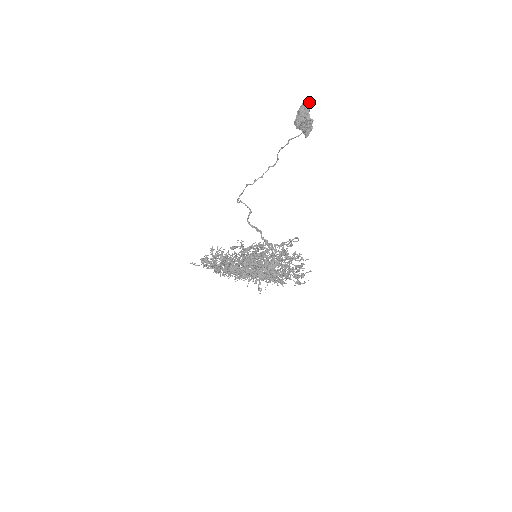
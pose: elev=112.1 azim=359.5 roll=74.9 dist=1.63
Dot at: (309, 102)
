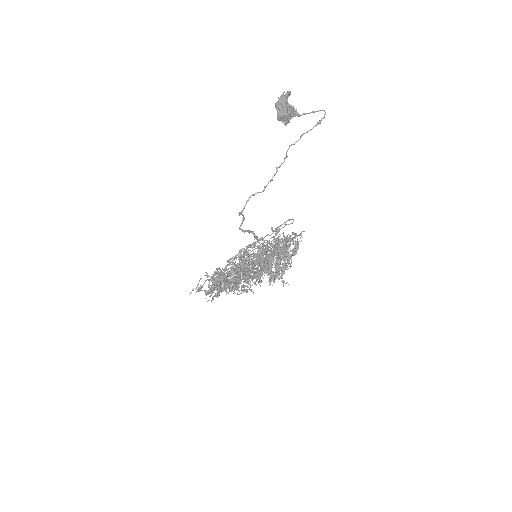
Dot at: (289, 91)
